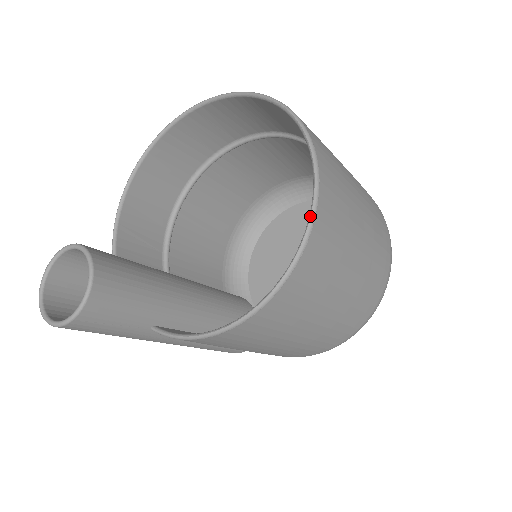
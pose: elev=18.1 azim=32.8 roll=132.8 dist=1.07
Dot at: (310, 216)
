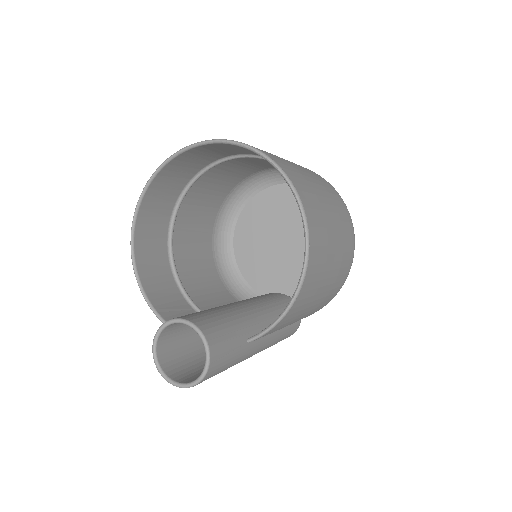
Dot at: (288, 183)
